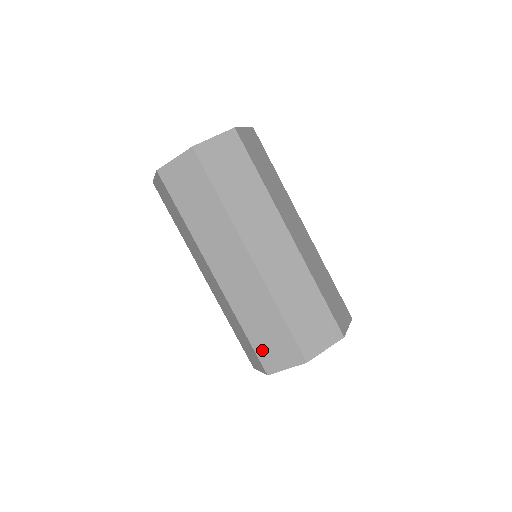
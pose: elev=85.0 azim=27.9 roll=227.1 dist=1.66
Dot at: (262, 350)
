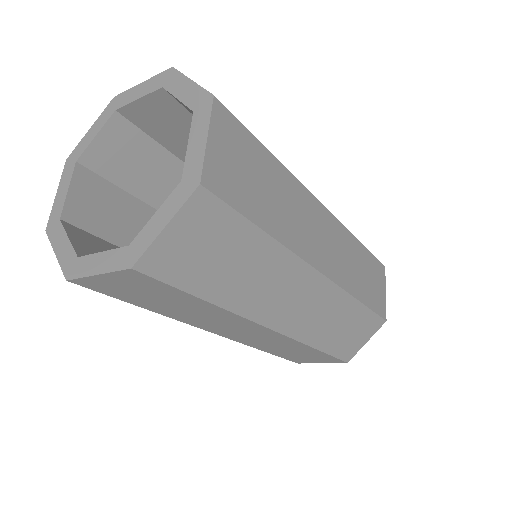
Dot at: occluded
